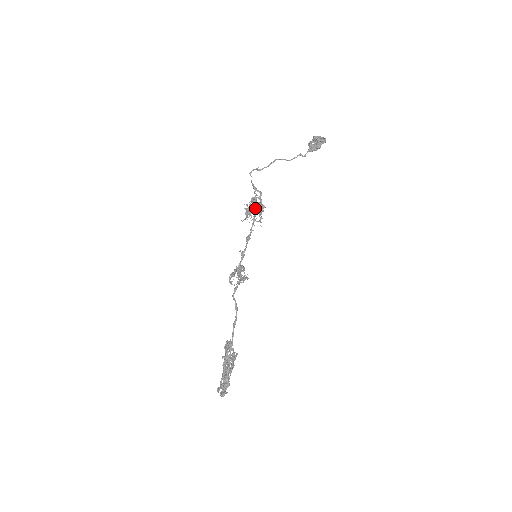
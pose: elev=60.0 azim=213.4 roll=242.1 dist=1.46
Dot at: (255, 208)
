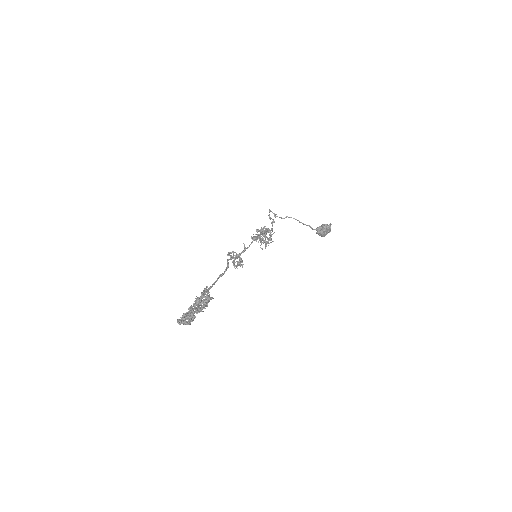
Dot at: (266, 229)
